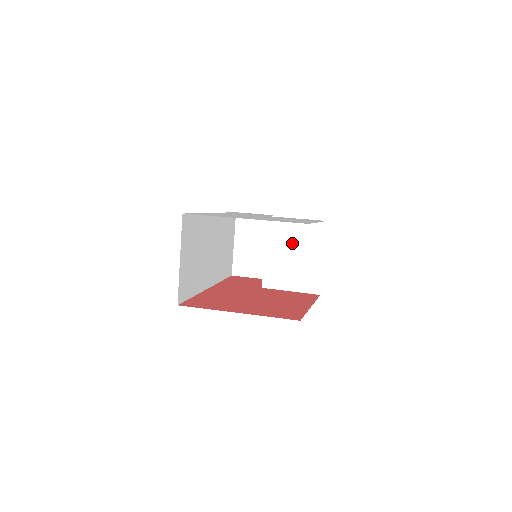
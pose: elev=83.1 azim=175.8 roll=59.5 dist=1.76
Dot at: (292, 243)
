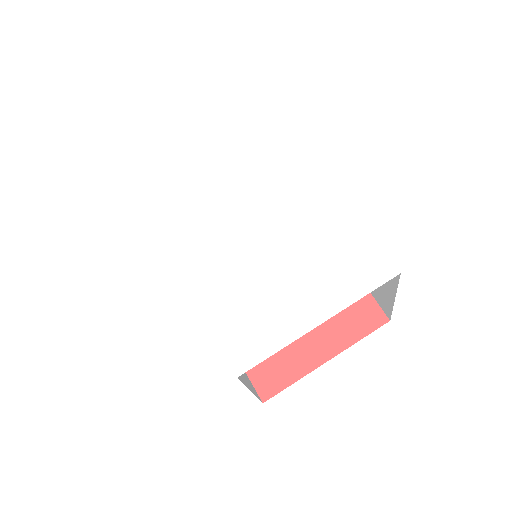
Dot at: occluded
